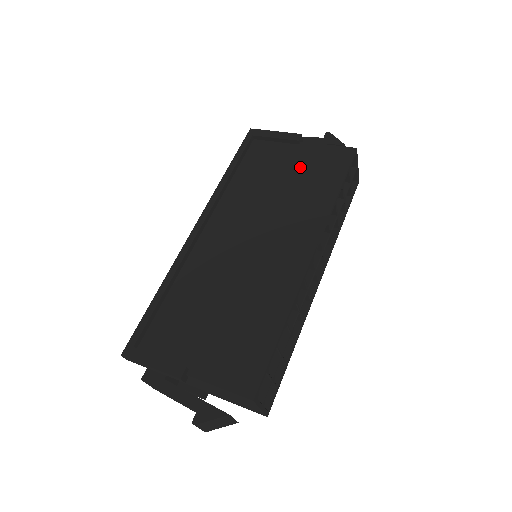
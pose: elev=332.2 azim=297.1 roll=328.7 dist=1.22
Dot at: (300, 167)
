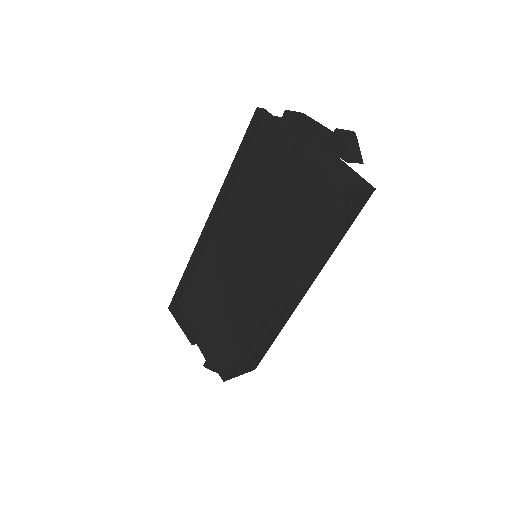
Dot at: (288, 189)
